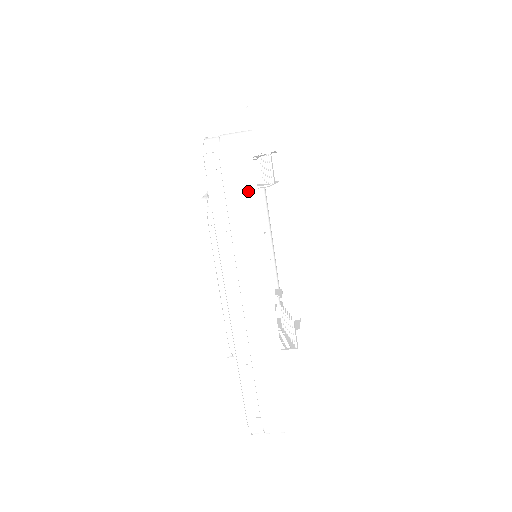
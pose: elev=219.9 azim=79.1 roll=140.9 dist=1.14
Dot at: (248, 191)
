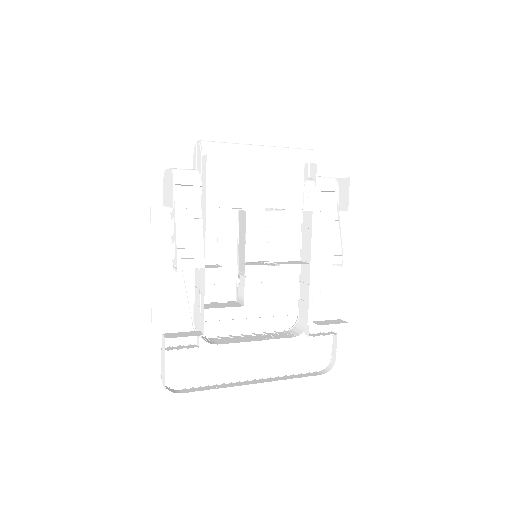
Dot at: occluded
